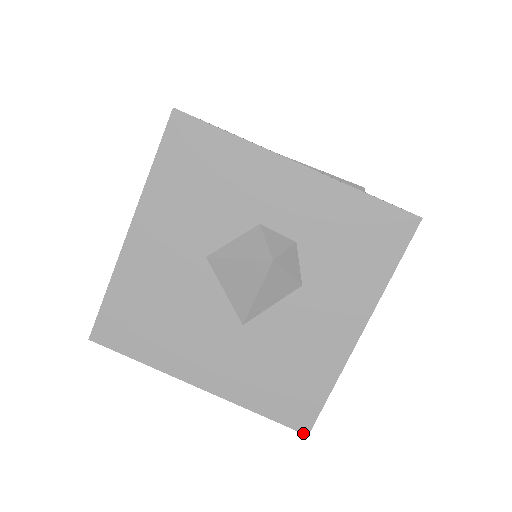
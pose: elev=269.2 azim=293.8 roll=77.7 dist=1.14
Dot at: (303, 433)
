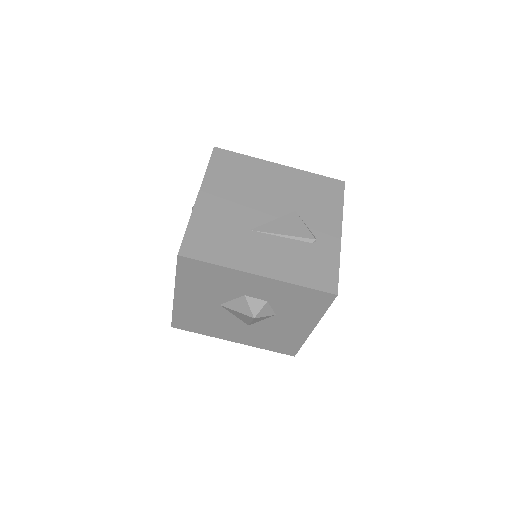
Dot at: occluded
